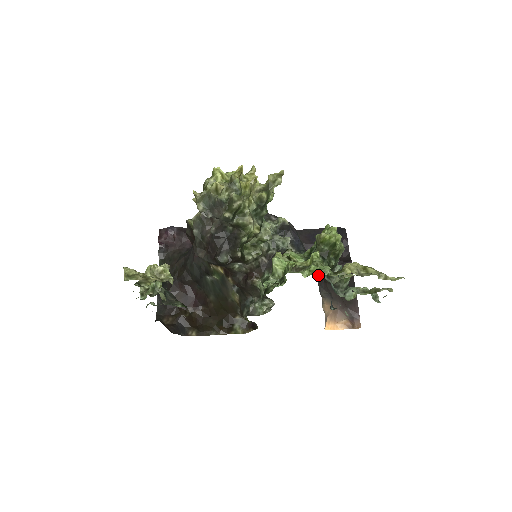
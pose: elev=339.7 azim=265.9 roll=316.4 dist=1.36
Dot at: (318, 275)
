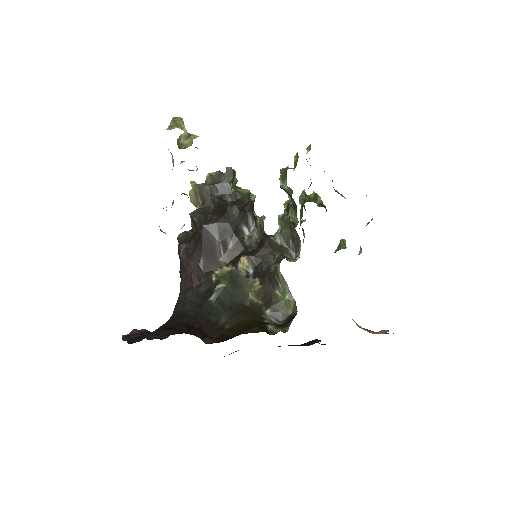
Dot at: occluded
